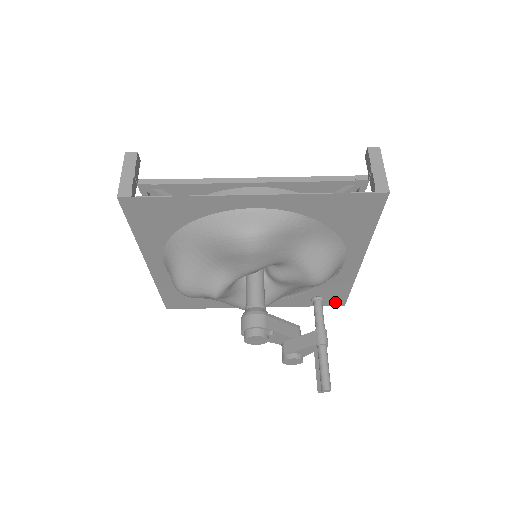
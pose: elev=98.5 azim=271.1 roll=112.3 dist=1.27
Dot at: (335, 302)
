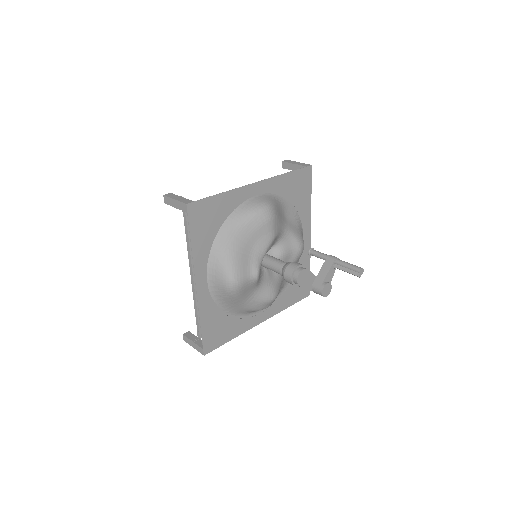
Dot at: (304, 293)
